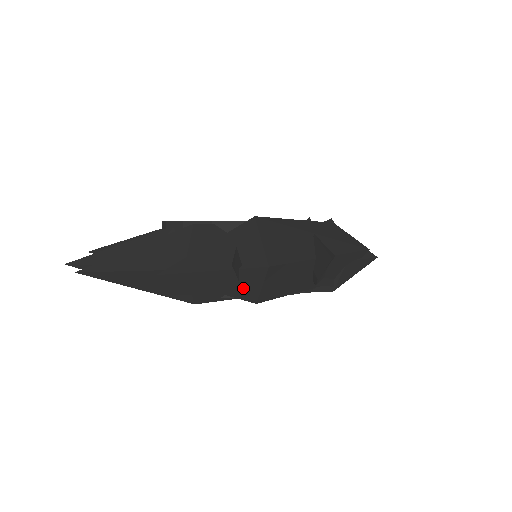
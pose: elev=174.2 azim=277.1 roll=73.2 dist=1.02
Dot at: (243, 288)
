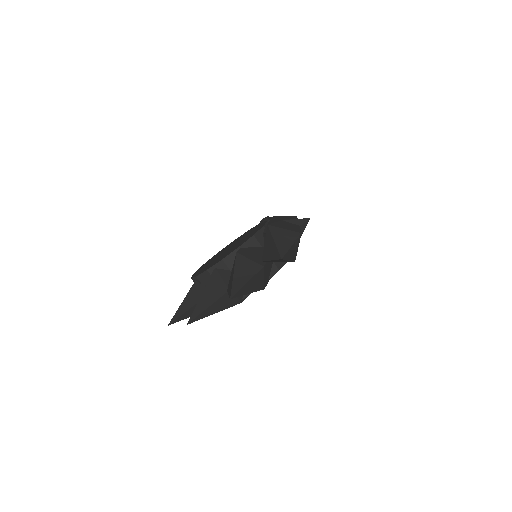
Dot at: (294, 253)
